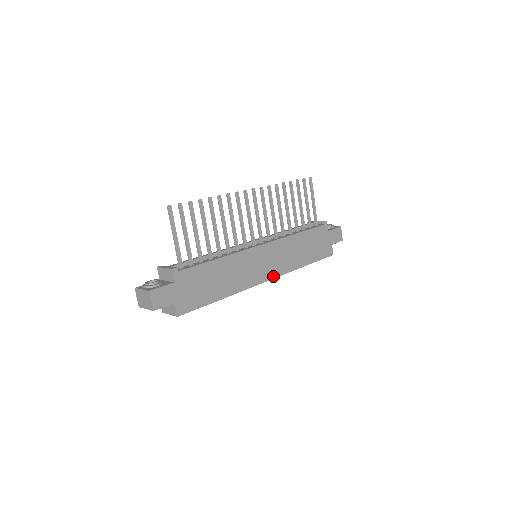
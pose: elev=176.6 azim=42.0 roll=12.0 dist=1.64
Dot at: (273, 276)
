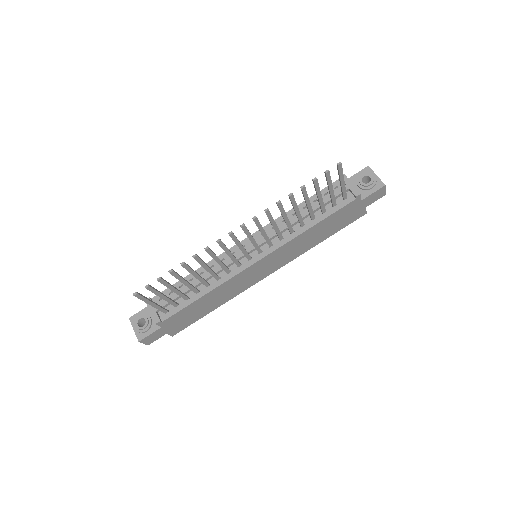
Dot at: (276, 269)
